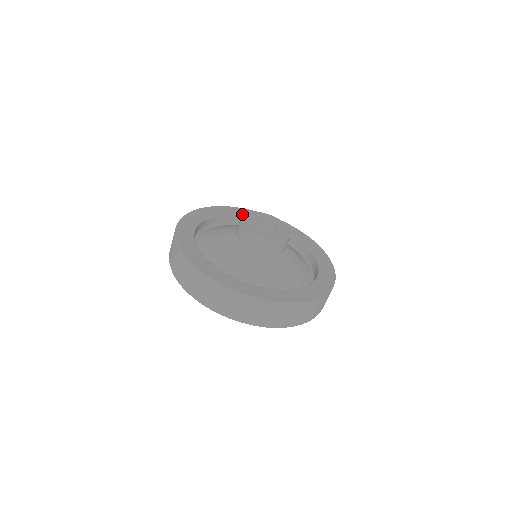
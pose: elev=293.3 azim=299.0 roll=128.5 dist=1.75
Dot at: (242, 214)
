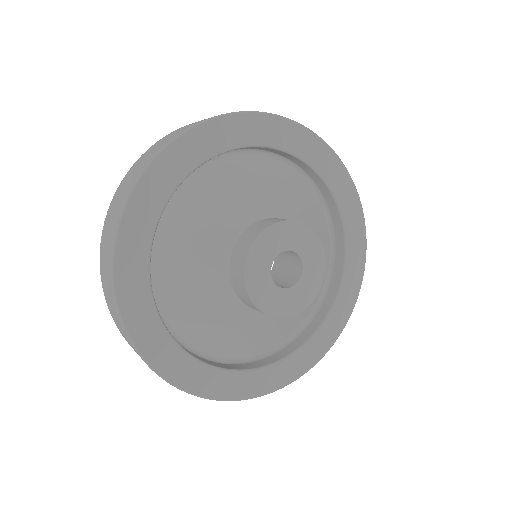
Dot at: (306, 158)
